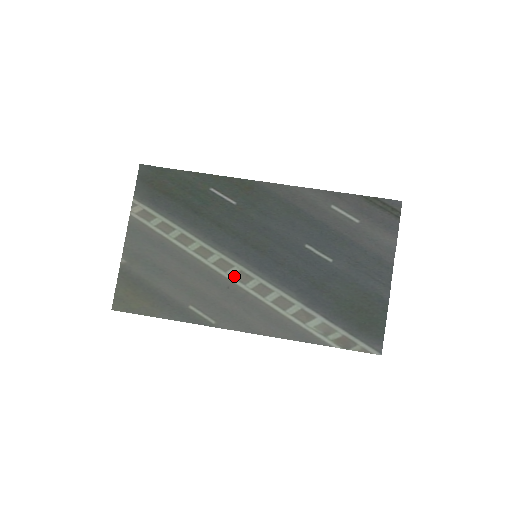
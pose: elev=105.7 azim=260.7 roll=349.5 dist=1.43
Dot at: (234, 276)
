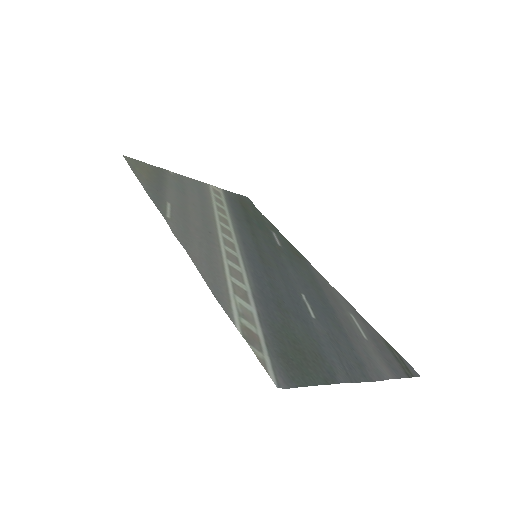
Dot at: (225, 238)
